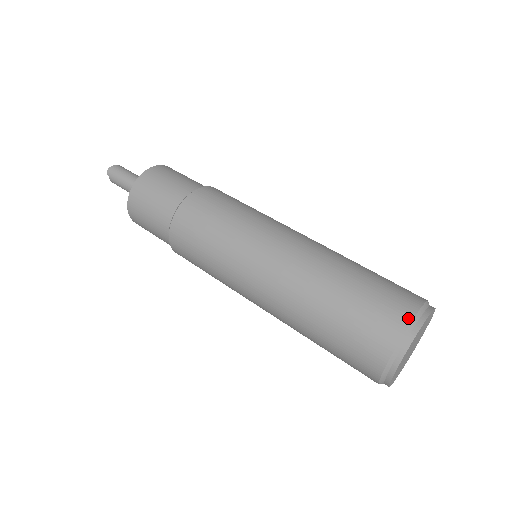
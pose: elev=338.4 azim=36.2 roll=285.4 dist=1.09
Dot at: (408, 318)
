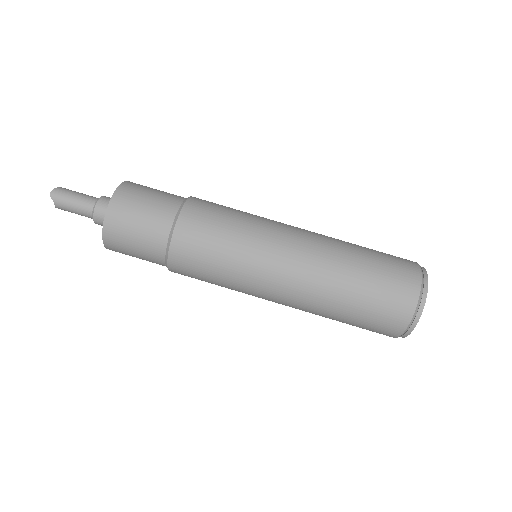
Dot at: (418, 274)
